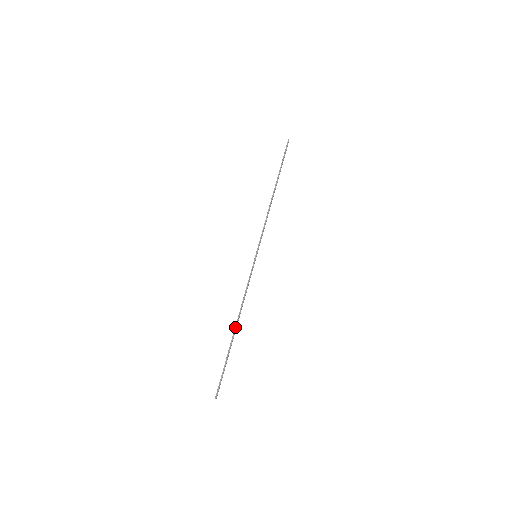
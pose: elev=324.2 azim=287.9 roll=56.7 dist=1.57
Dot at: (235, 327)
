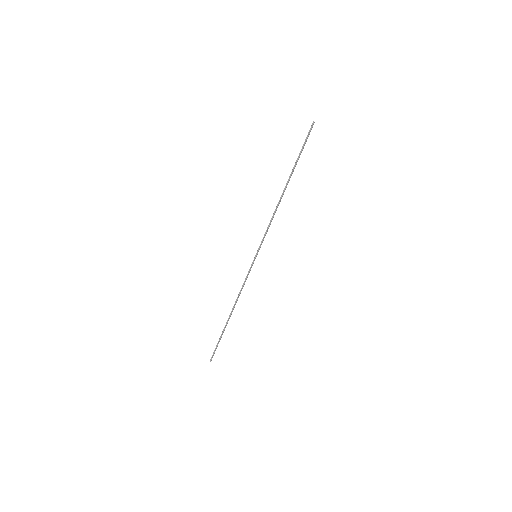
Dot at: (230, 314)
